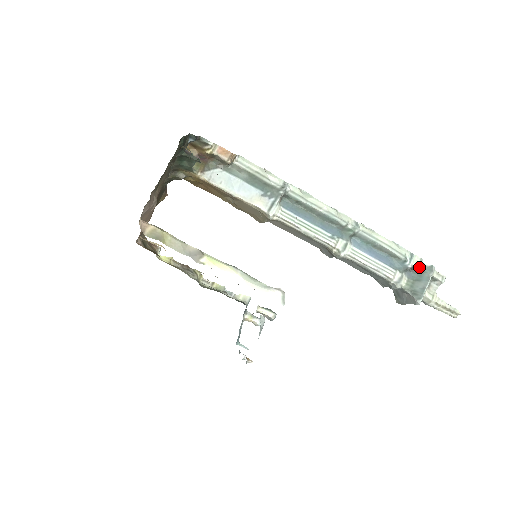
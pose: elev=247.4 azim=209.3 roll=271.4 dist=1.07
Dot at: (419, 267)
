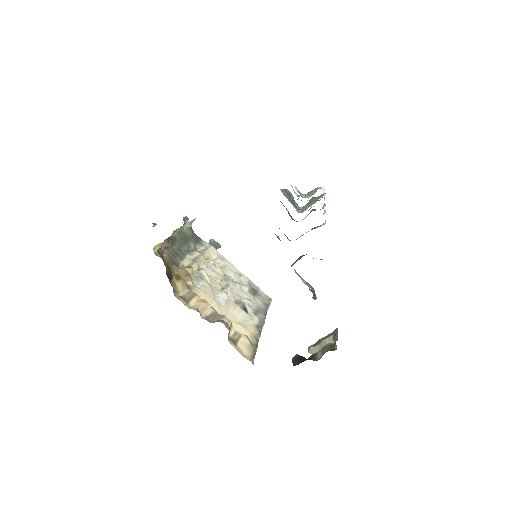
Dot at: occluded
